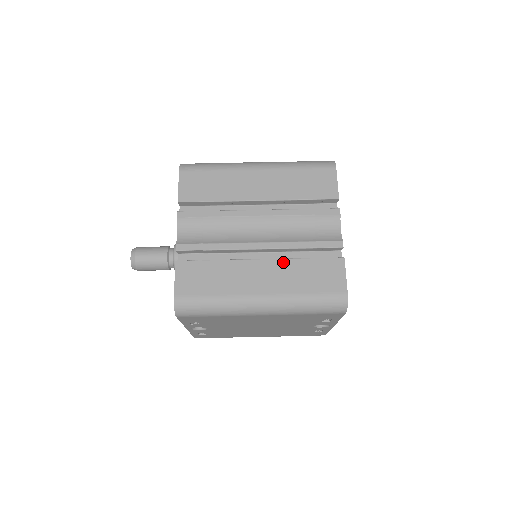
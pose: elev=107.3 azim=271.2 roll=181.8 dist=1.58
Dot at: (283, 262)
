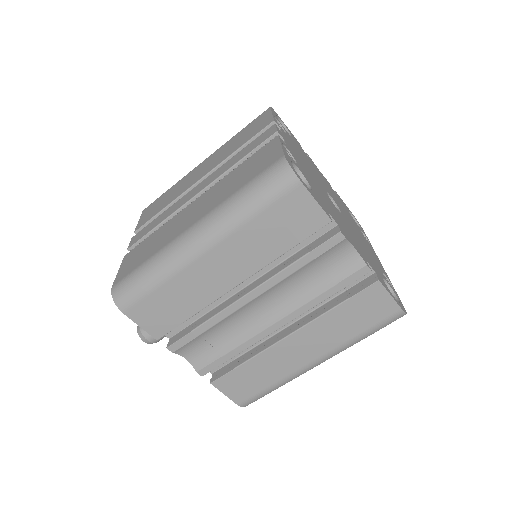
Dot at: (315, 324)
